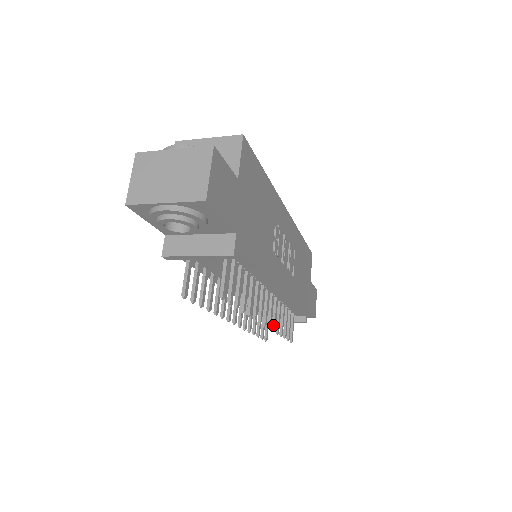
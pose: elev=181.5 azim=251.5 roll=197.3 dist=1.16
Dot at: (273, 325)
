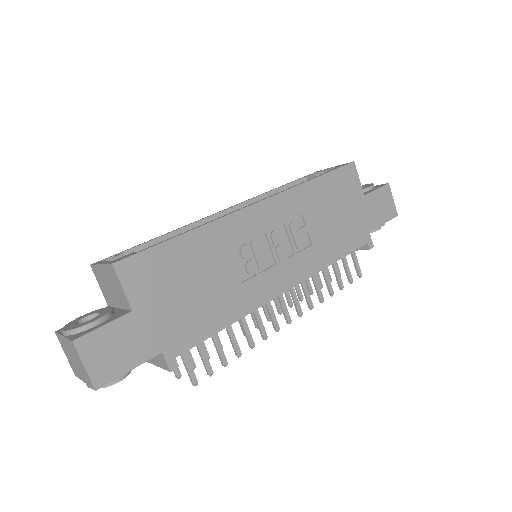
Dot at: (308, 305)
